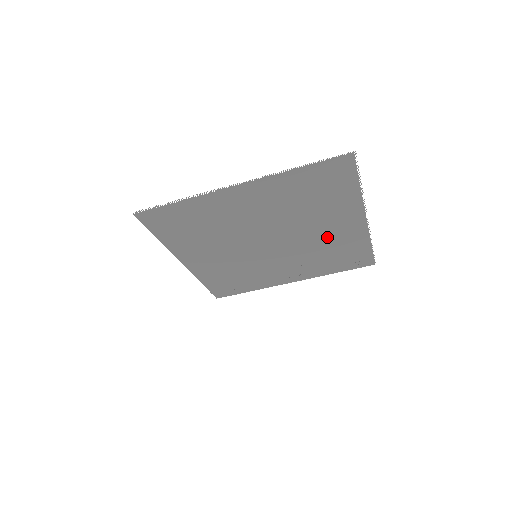
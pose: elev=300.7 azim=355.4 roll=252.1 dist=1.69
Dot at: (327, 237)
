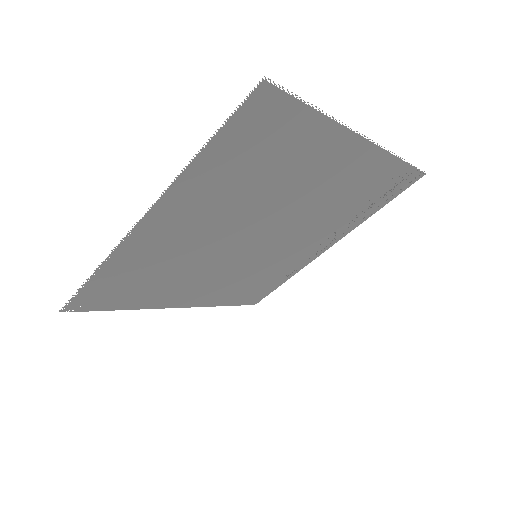
Dot at: (329, 190)
